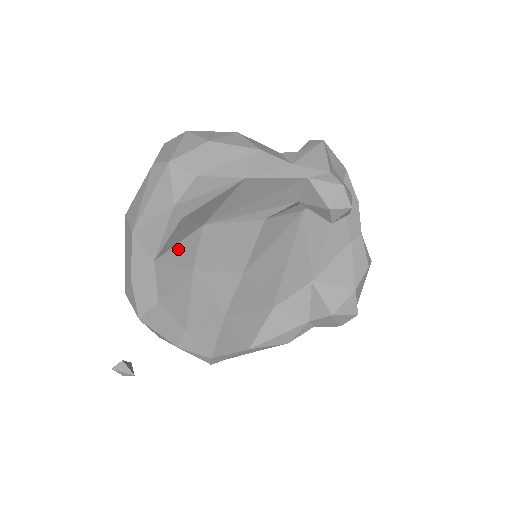
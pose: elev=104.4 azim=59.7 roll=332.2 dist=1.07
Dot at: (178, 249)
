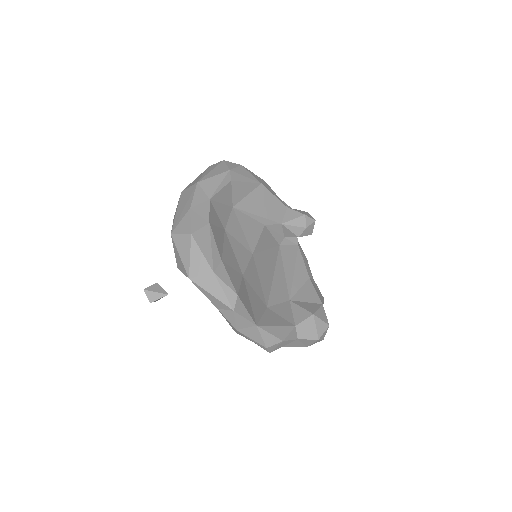
Dot at: (220, 207)
